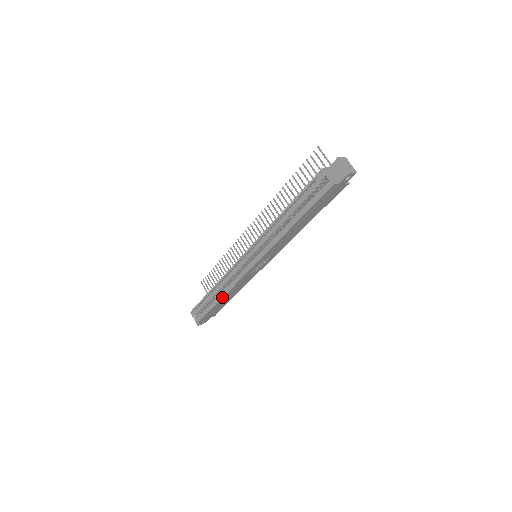
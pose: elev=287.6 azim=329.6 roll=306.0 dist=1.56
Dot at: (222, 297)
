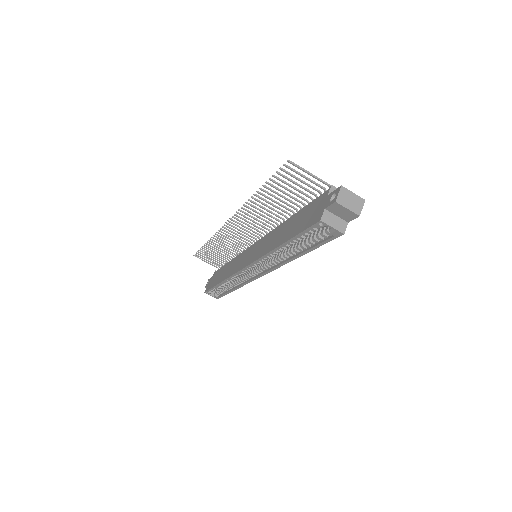
Dot at: (236, 289)
